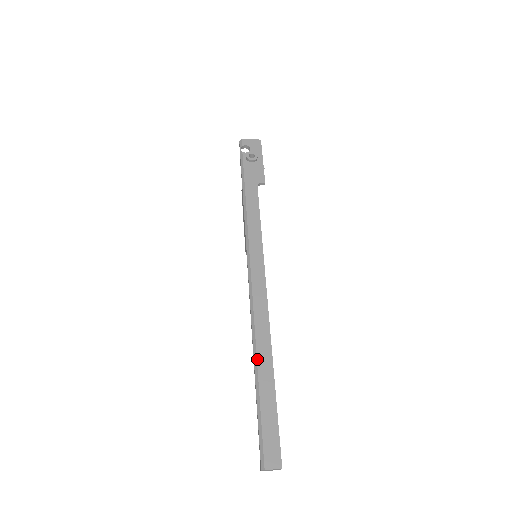
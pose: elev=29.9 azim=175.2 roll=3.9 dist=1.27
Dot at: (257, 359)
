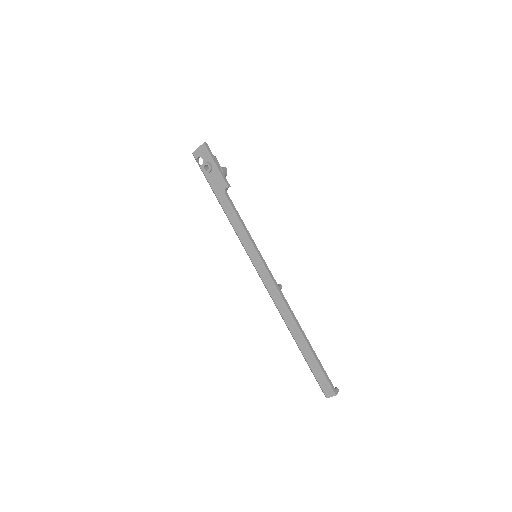
Dot at: (292, 334)
